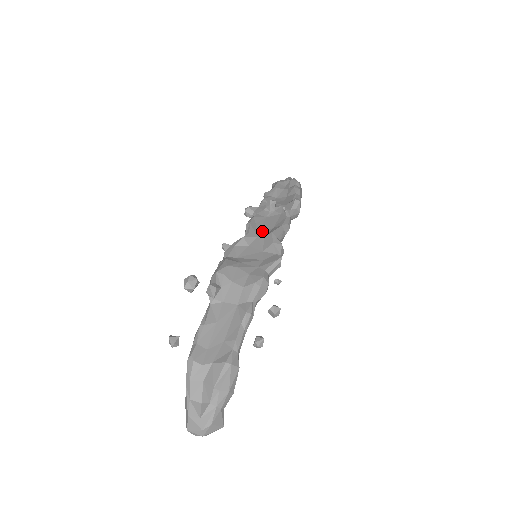
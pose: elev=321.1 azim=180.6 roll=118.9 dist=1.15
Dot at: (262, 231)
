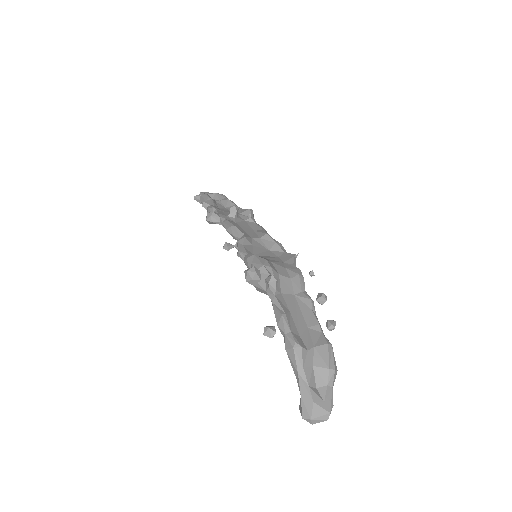
Dot at: (249, 233)
